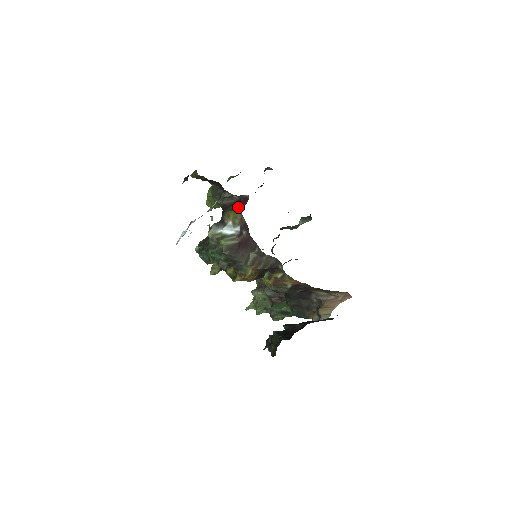
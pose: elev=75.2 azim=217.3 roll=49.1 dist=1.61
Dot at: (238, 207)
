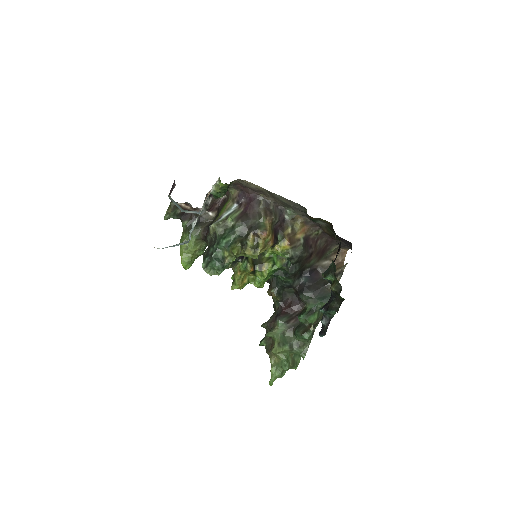
Dot at: (221, 210)
